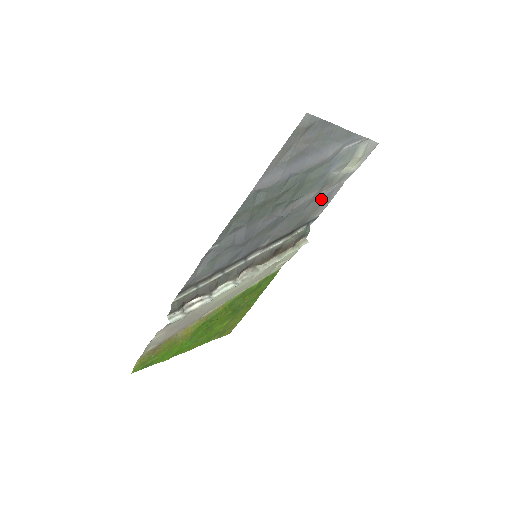
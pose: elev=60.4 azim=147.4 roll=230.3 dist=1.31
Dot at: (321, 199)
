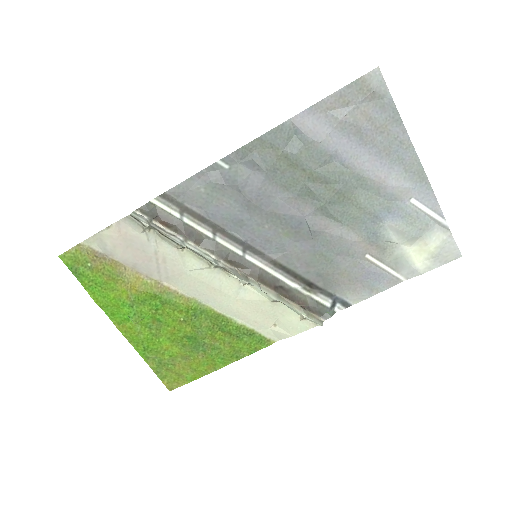
Dot at: (363, 270)
